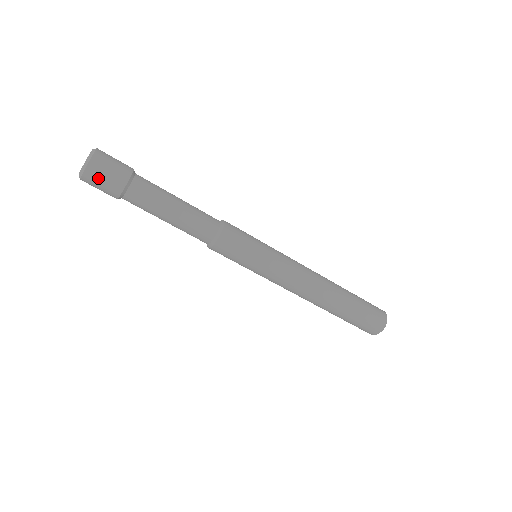
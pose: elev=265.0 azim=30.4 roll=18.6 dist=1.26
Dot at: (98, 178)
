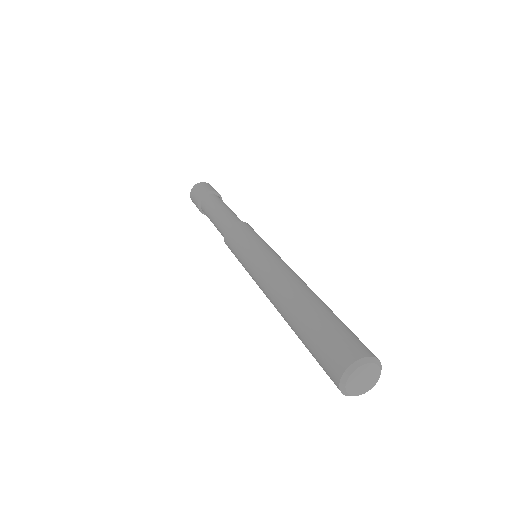
Dot at: (197, 189)
